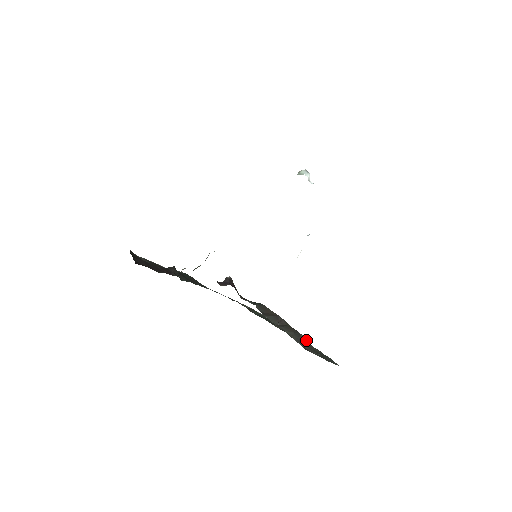
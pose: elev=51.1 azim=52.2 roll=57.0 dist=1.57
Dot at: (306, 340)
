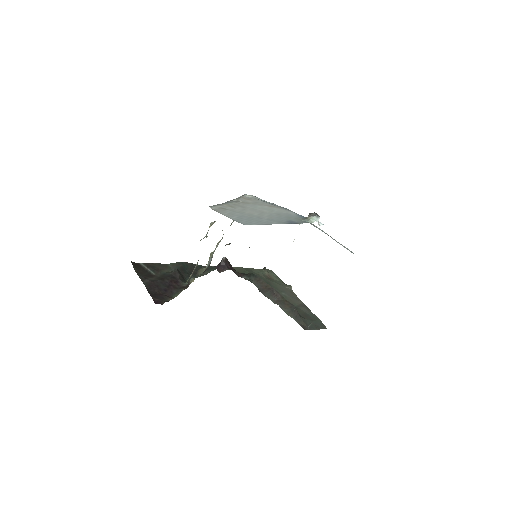
Dot at: (293, 292)
